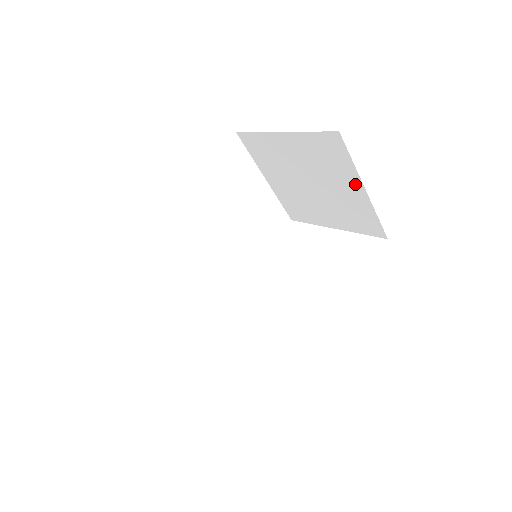
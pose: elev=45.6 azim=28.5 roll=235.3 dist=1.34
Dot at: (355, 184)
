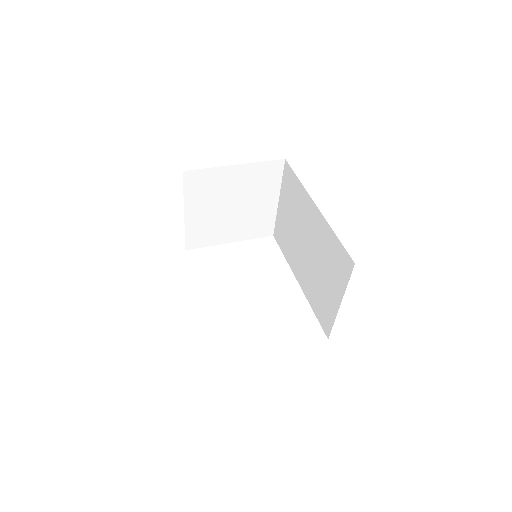
Dot at: (273, 197)
